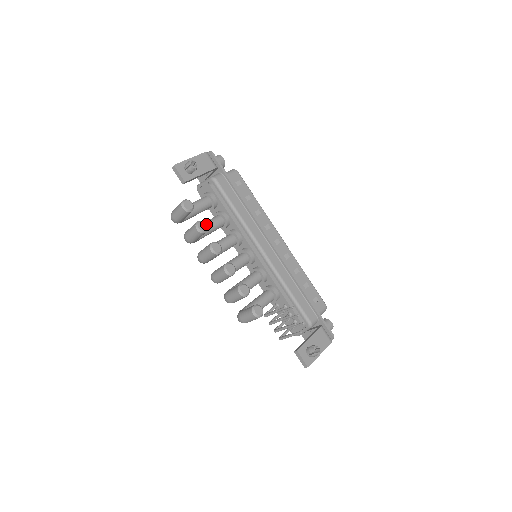
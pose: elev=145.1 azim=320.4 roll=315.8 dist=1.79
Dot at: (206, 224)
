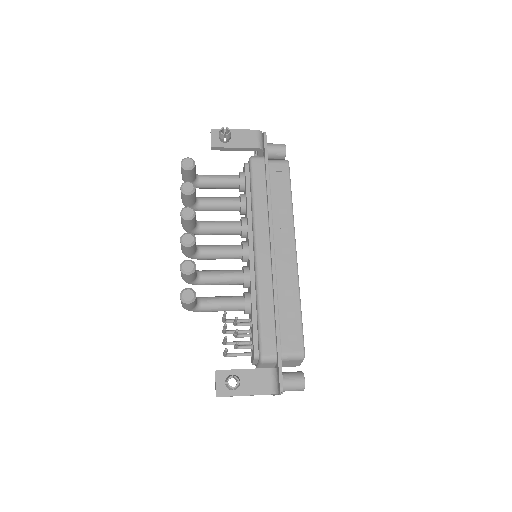
Dot at: (194, 187)
